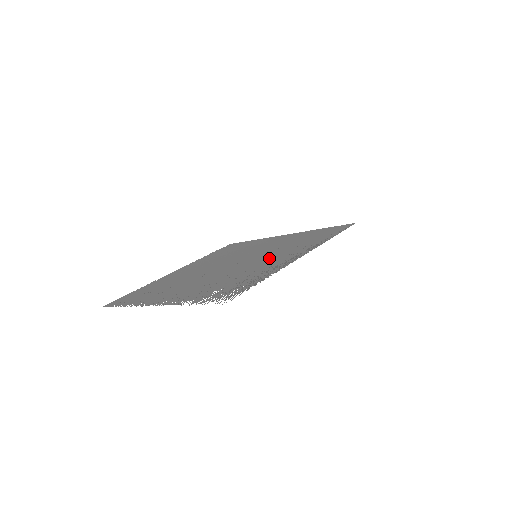
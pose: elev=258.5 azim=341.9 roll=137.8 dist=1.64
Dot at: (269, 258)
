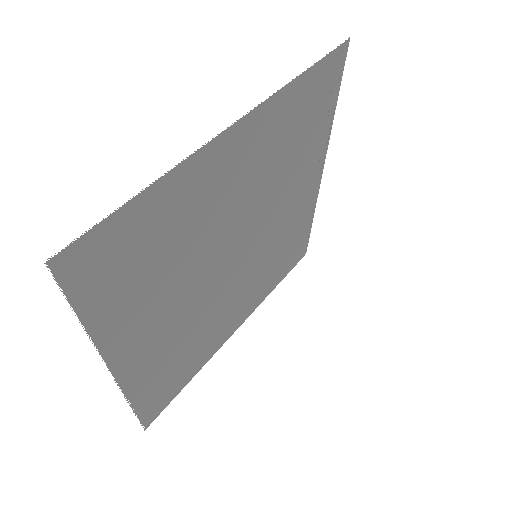
Dot at: (285, 213)
